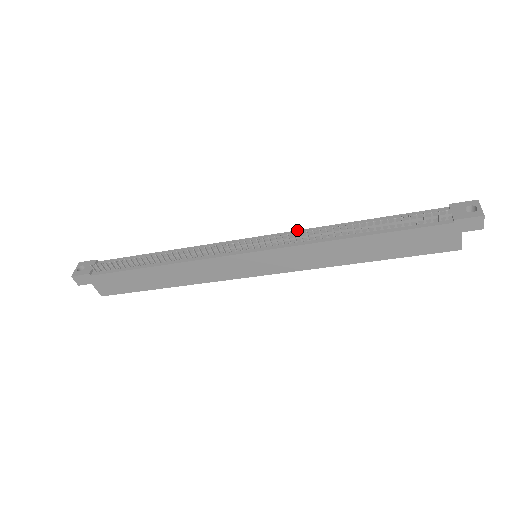
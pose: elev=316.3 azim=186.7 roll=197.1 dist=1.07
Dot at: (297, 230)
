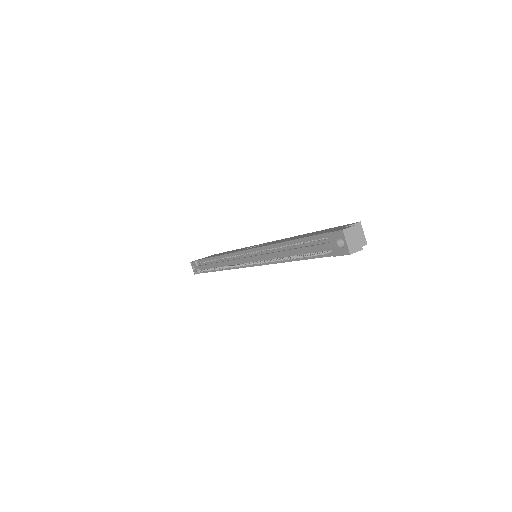
Dot at: (259, 247)
